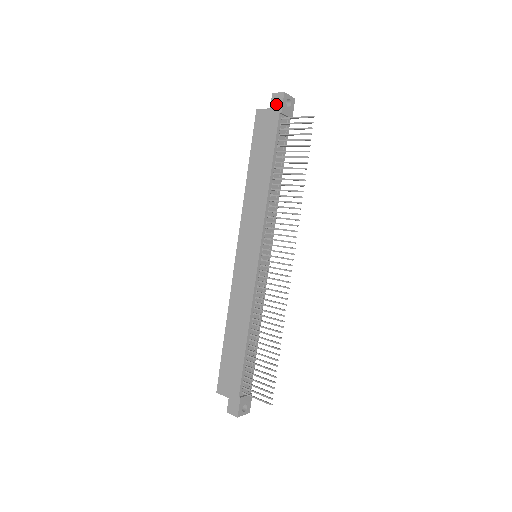
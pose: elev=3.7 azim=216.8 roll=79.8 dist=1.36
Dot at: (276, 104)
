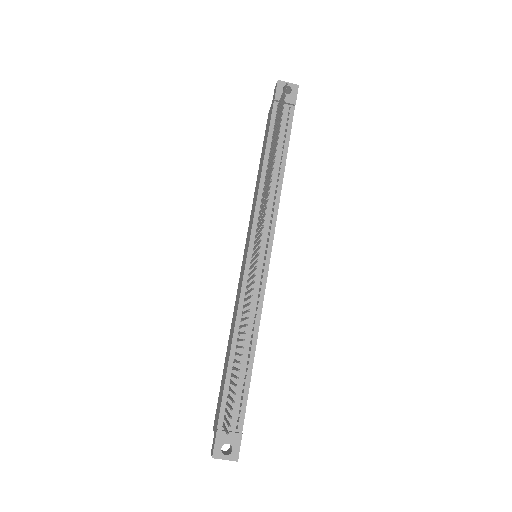
Dot at: (274, 95)
